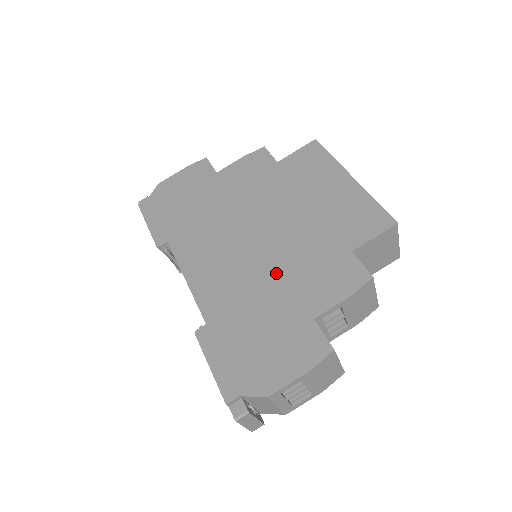
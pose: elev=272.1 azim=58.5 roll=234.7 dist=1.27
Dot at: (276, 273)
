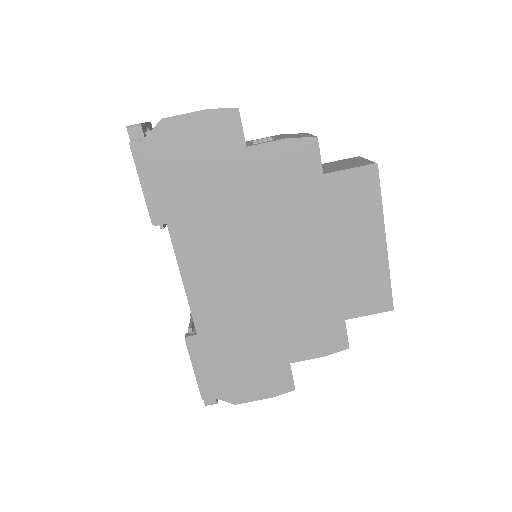
Dot at: (274, 313)
